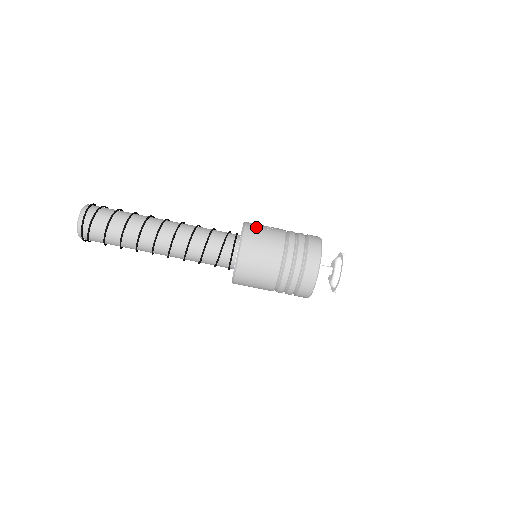
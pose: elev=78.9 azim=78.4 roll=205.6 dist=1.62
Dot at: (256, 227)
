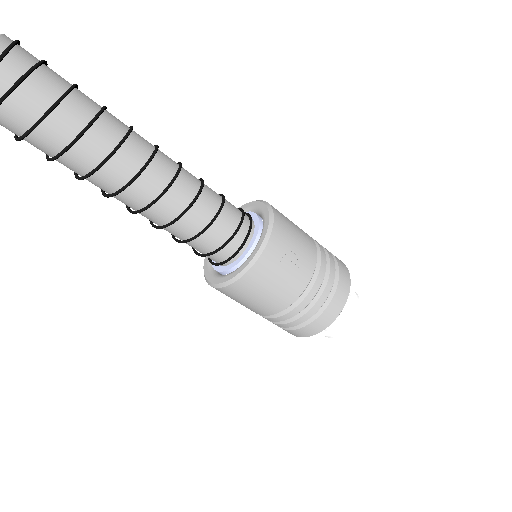
Dot at: (273, 266)
